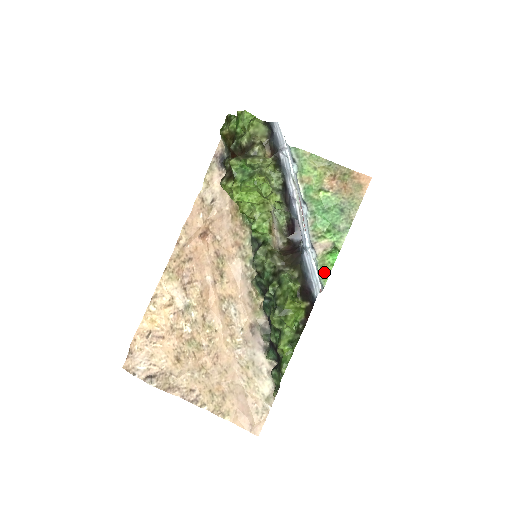
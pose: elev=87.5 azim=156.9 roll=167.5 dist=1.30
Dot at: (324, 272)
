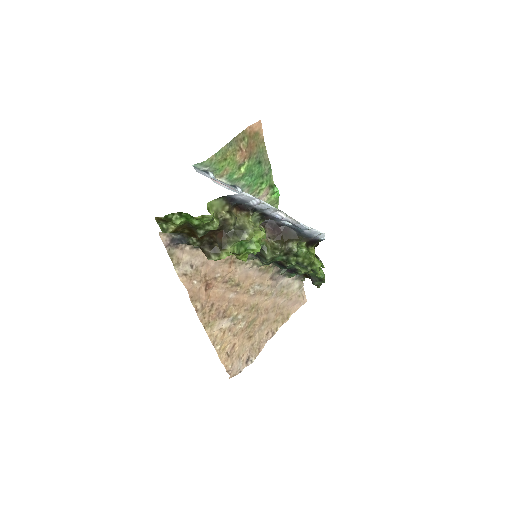
Dot at: (274, 205)
